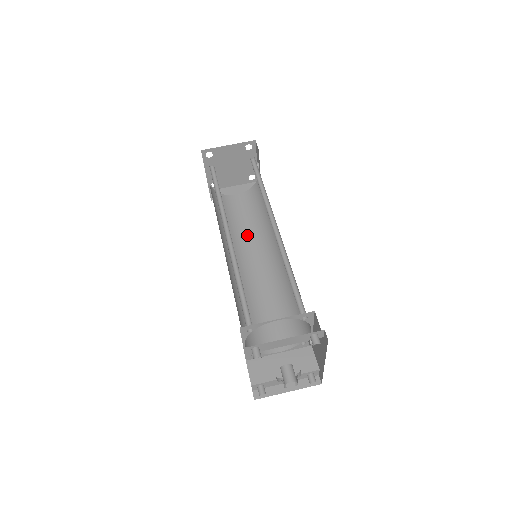
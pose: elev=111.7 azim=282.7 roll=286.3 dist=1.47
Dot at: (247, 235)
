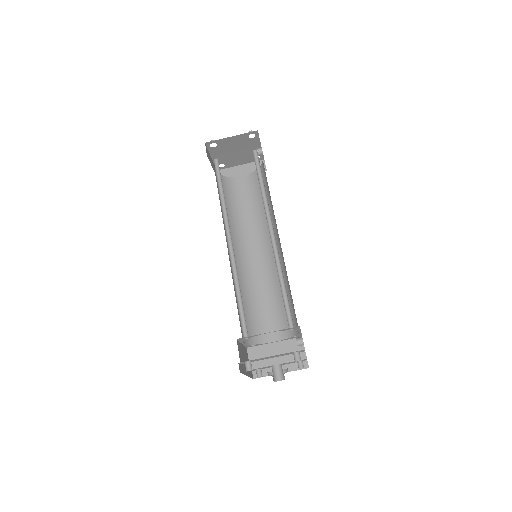
Dot at: (251, 223)
